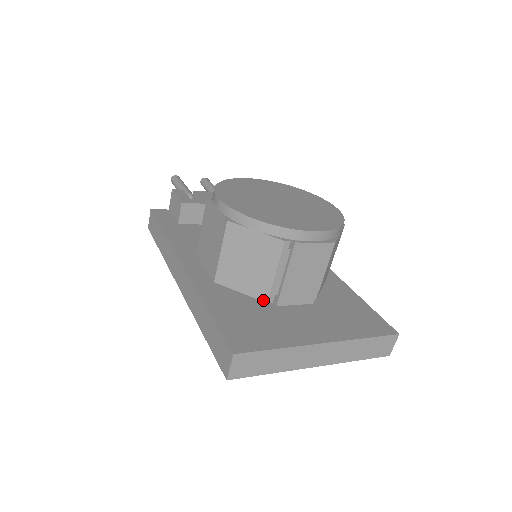
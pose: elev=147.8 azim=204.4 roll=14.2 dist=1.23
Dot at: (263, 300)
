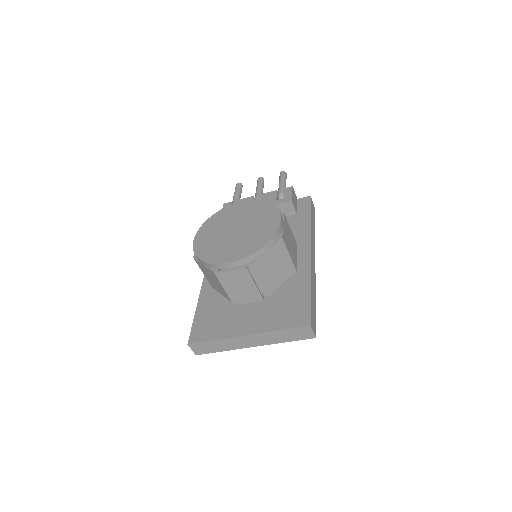
Dot at: (230, 301)
